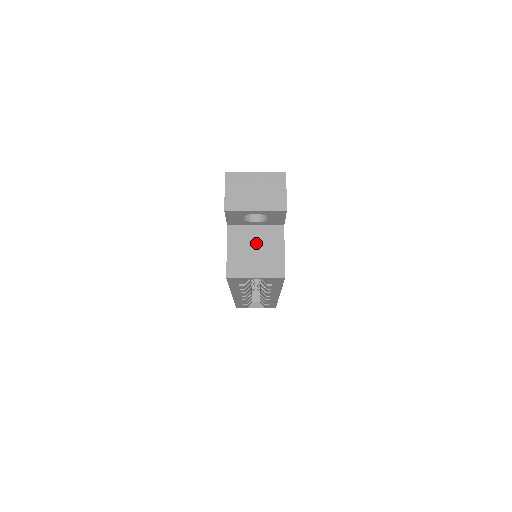
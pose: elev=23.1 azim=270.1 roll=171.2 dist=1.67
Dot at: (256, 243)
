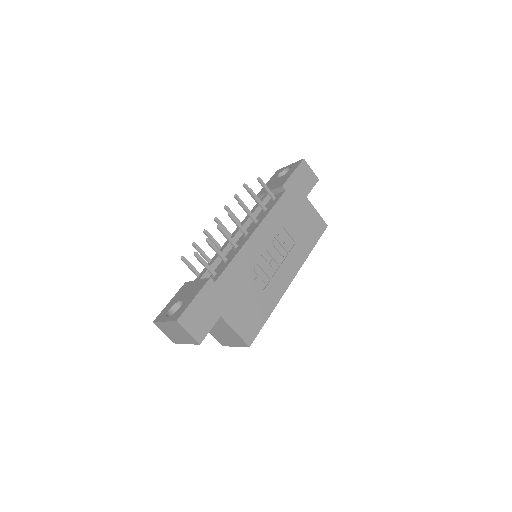
Dot at: (217, 328)
